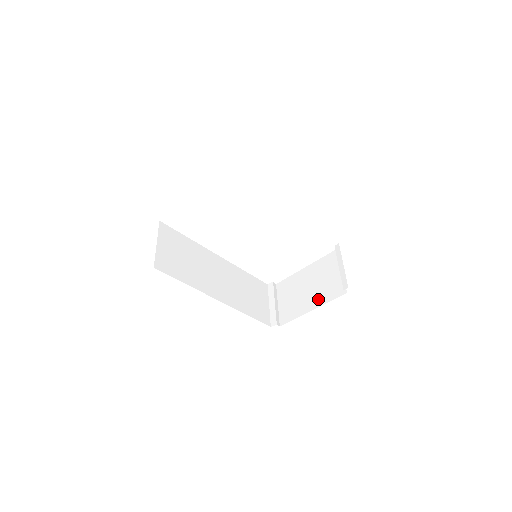
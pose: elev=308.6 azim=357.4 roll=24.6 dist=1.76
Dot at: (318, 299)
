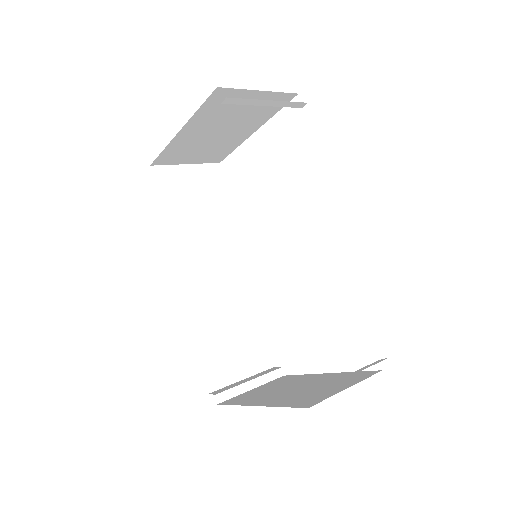
Dot at: (279, 399)
